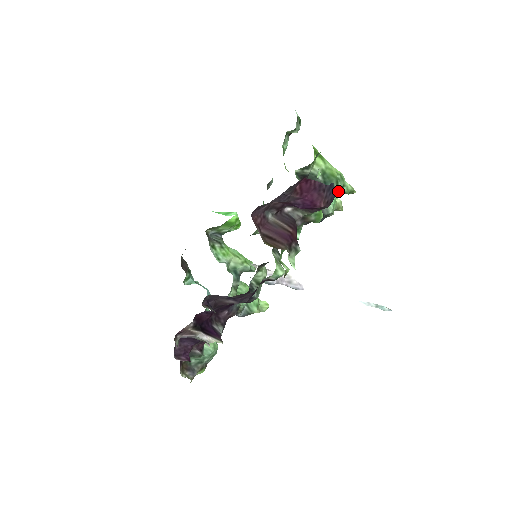
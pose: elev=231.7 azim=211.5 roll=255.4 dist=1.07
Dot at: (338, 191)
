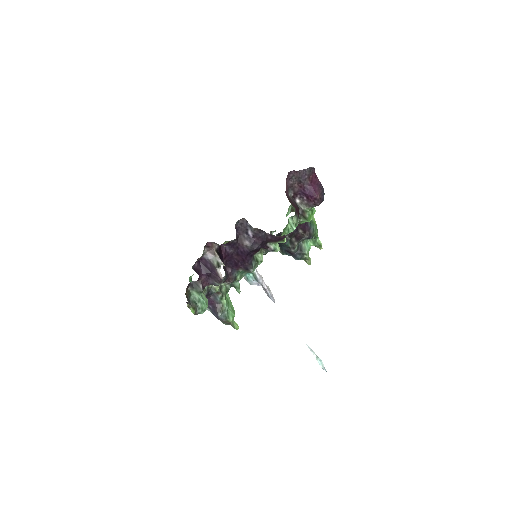
Dot at: (315, 236)
